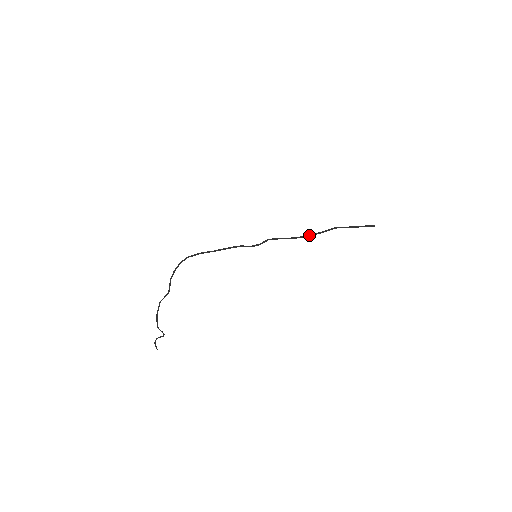
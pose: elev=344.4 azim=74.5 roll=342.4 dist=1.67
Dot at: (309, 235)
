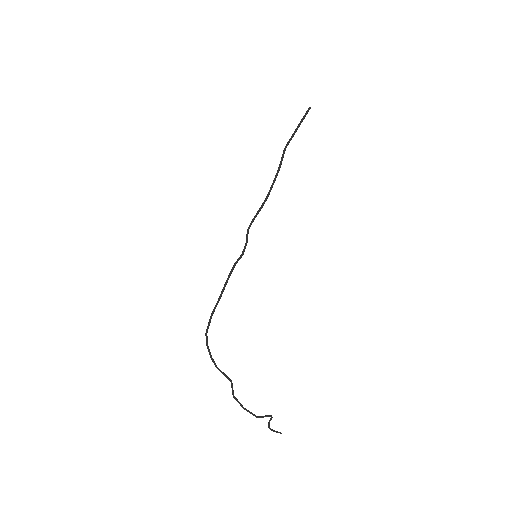
Dot at: (273, 183)
